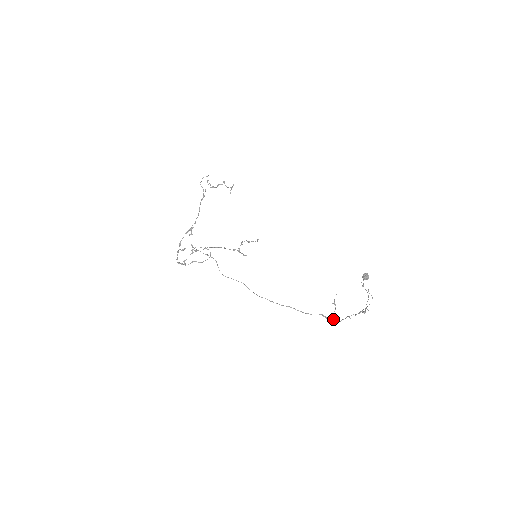
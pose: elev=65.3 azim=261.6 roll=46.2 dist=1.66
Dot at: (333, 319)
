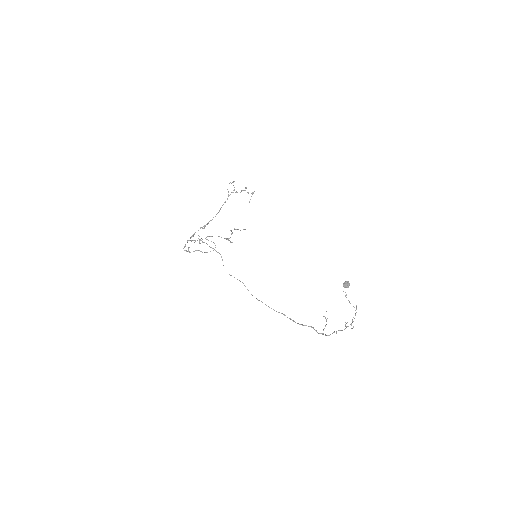
Dot at: (323, 334)
